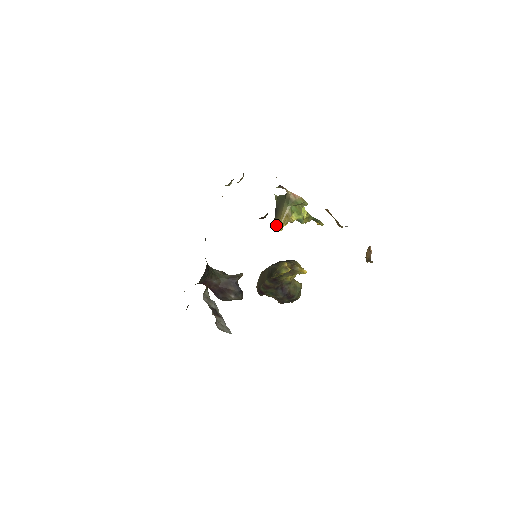
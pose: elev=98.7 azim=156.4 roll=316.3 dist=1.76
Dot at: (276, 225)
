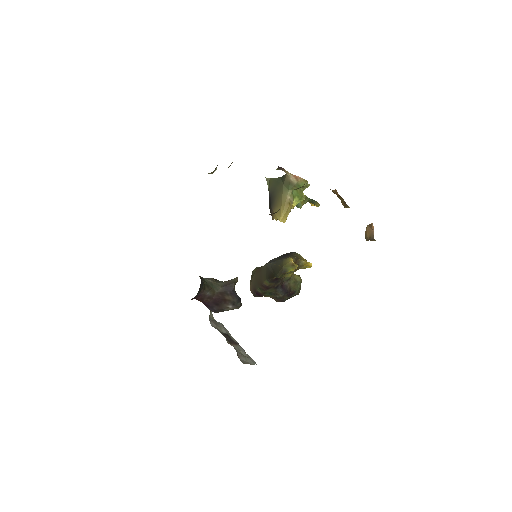
Dot at: (276, 215)
